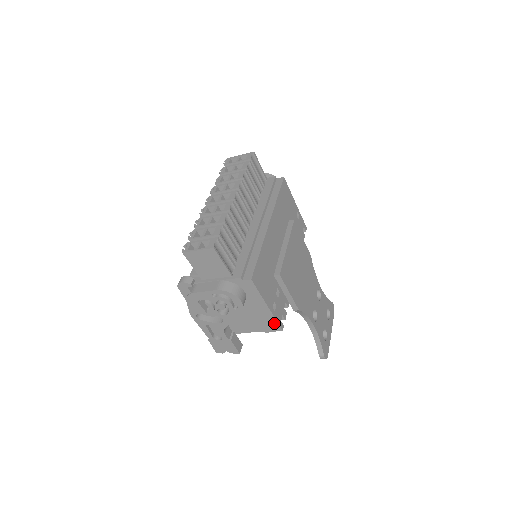
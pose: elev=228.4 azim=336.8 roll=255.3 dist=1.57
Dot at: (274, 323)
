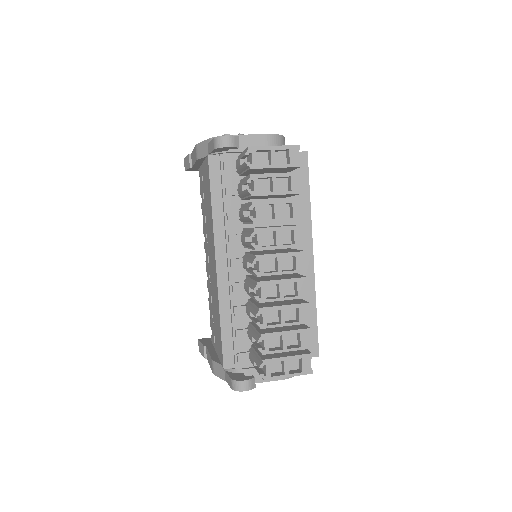
Dot at: occluded
